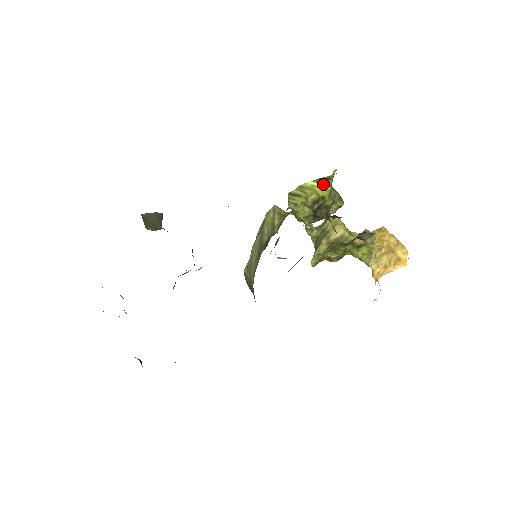
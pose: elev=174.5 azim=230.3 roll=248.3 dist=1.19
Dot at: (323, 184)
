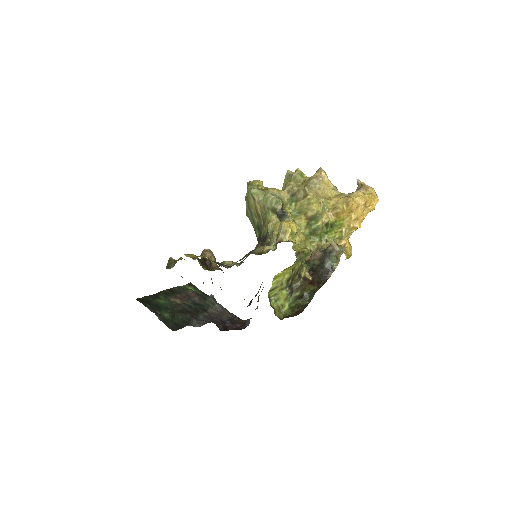
Dot at: (290, 267)
